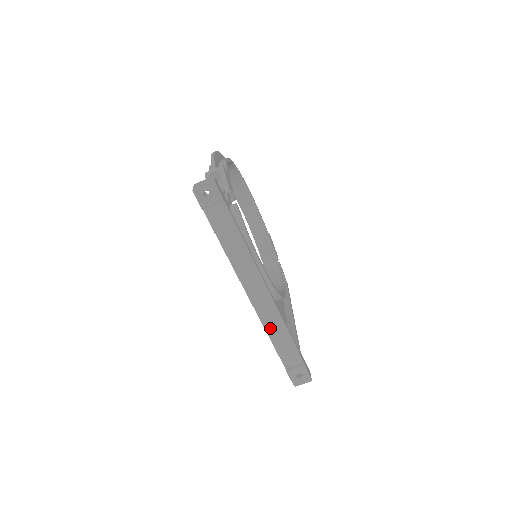
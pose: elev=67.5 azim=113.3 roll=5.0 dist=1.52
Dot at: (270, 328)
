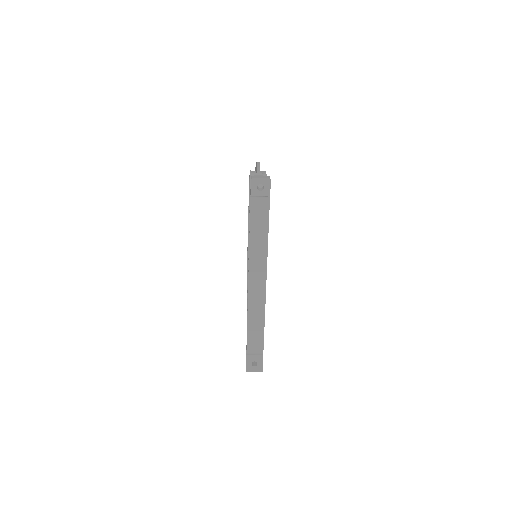
Dot at: (252, 314)
